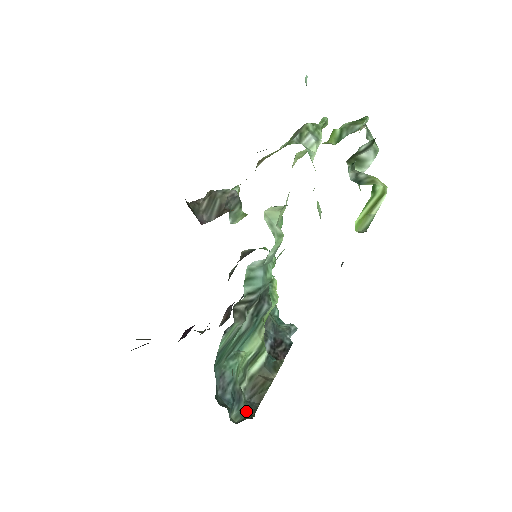
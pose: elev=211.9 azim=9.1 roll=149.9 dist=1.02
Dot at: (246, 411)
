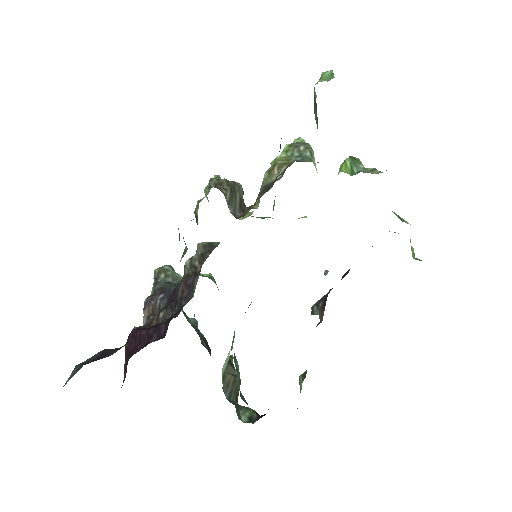
Dot at: occluded
